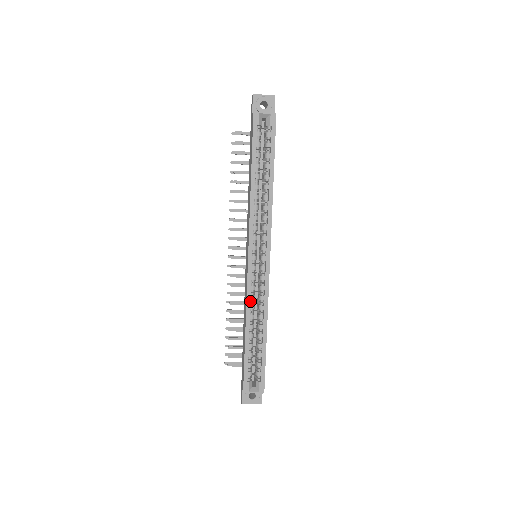
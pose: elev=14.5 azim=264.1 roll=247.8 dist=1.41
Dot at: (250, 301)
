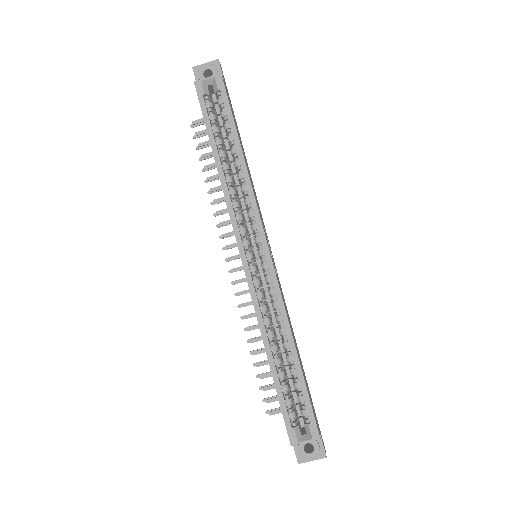
Dot at: (260, 313)
